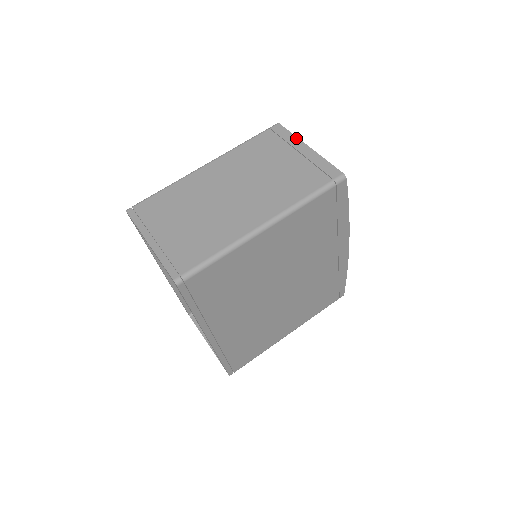
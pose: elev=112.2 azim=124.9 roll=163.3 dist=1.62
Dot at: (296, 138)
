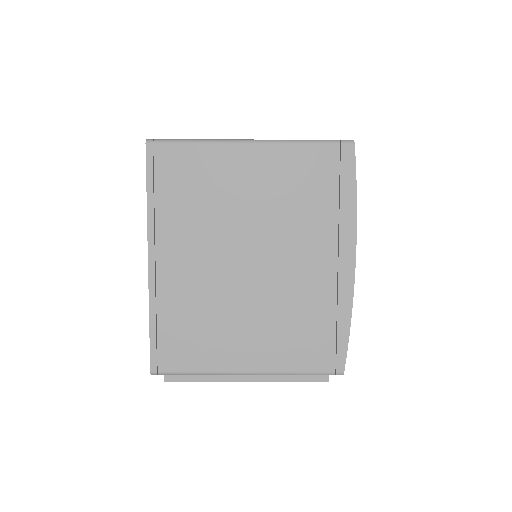
Dot at: occluded
